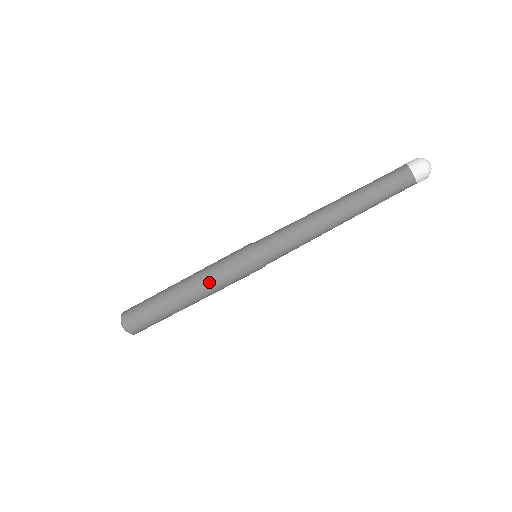
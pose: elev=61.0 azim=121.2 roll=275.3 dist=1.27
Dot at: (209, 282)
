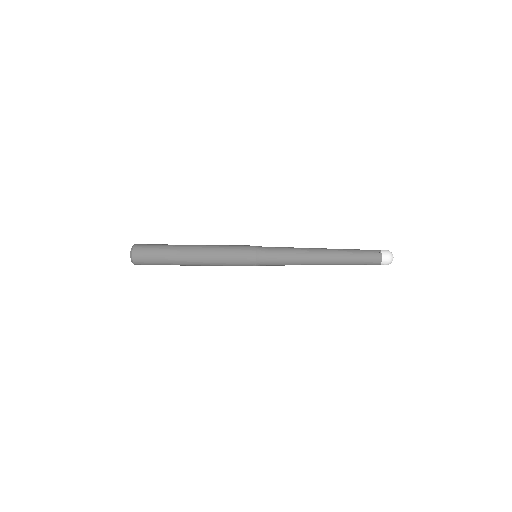
Dot at: (216, 250)
